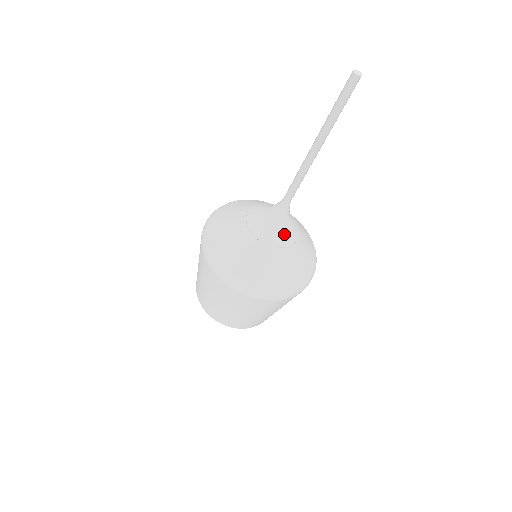
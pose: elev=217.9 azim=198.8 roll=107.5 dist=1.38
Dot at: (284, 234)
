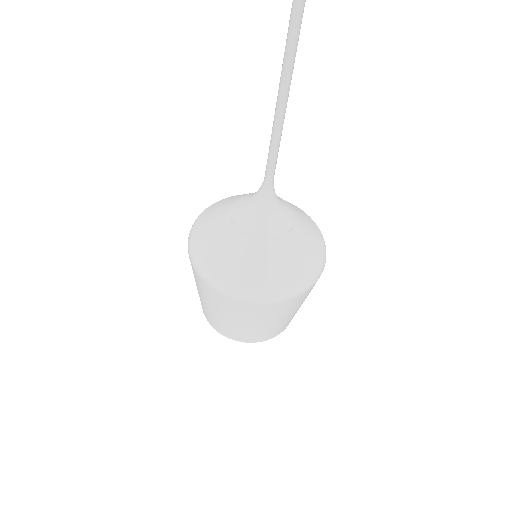
Dot at: (273, 222)
